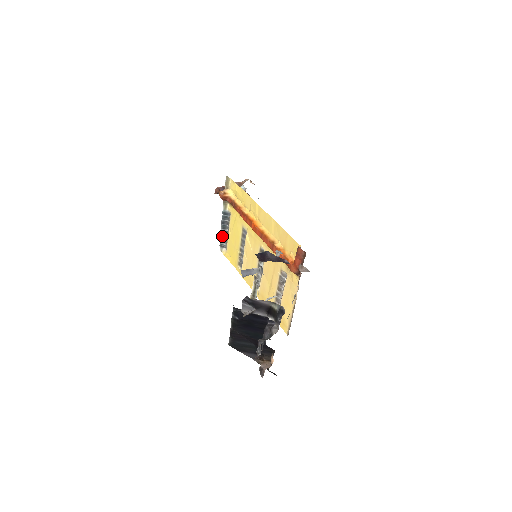
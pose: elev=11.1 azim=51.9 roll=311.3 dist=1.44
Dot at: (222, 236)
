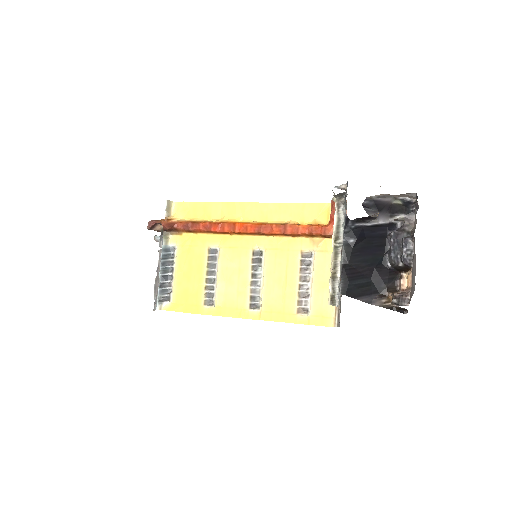
Dot at: (162, 284)
